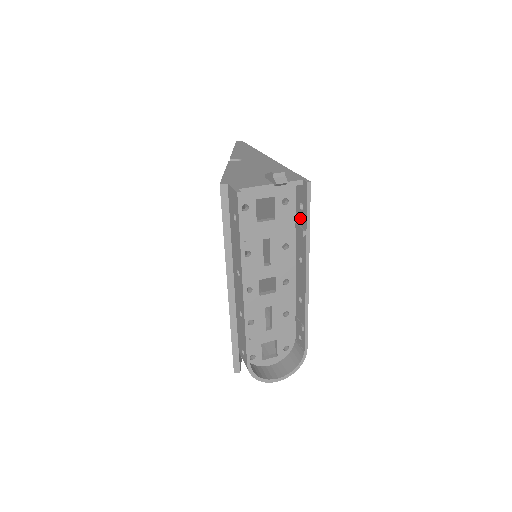
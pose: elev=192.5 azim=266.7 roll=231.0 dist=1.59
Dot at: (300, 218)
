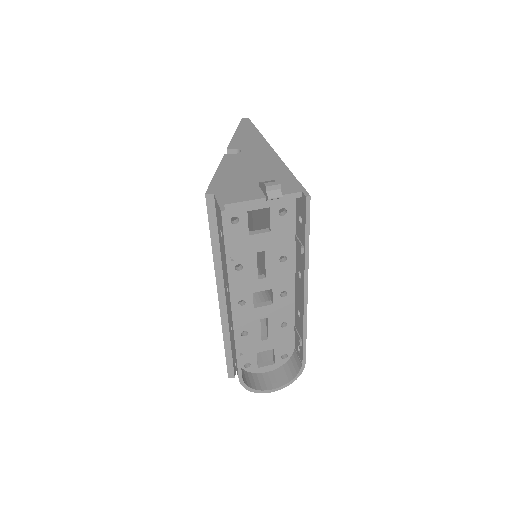
Dot at: (299, 231)
